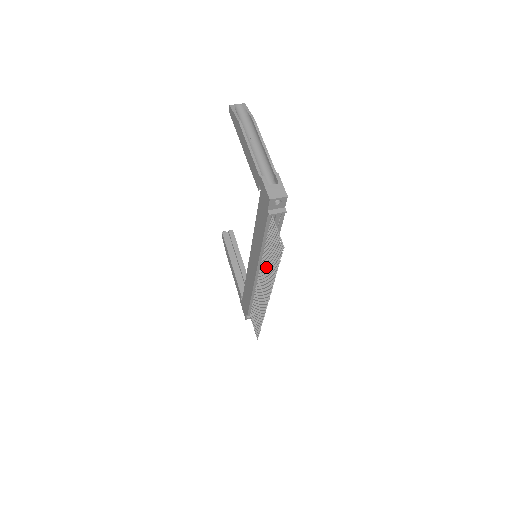
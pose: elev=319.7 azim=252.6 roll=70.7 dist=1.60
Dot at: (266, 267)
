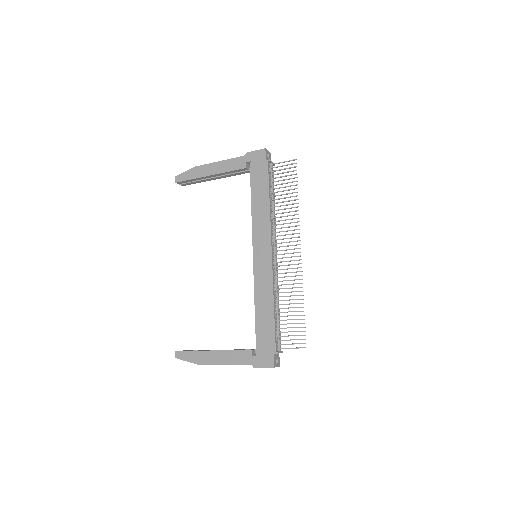
Dot at: (281, 220)
